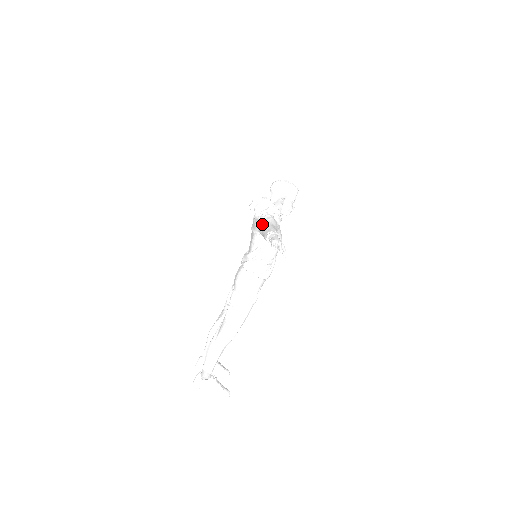
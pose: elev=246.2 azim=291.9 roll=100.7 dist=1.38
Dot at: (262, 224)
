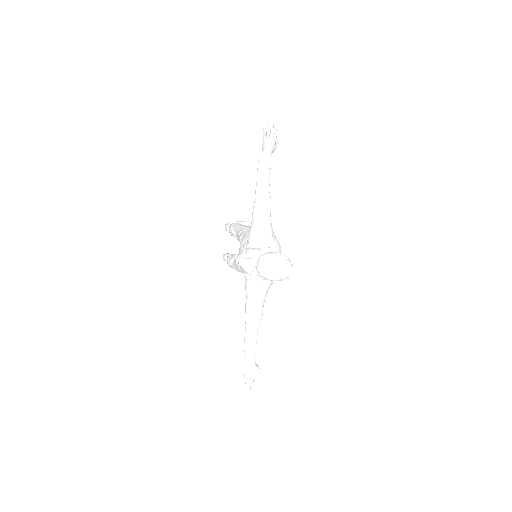
Dot at: (246, 308)
